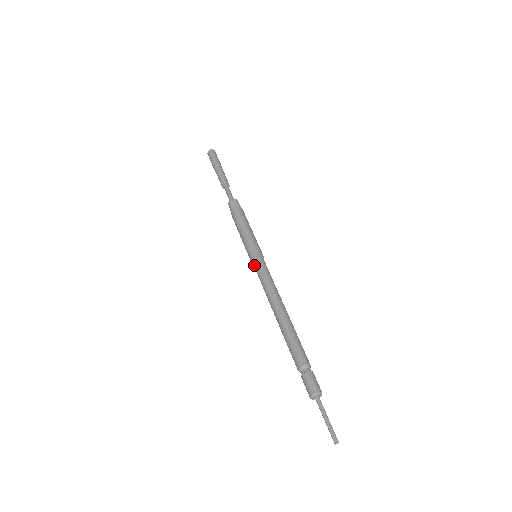
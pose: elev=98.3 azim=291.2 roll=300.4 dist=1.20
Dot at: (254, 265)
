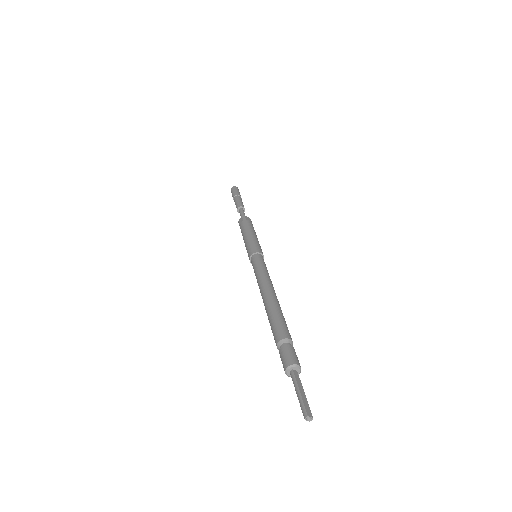
Dot at: occluded
